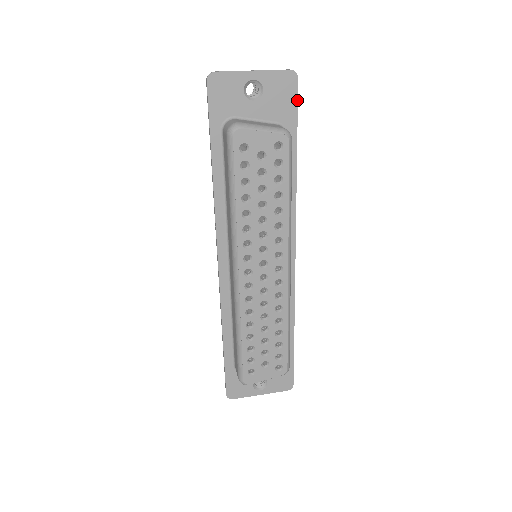
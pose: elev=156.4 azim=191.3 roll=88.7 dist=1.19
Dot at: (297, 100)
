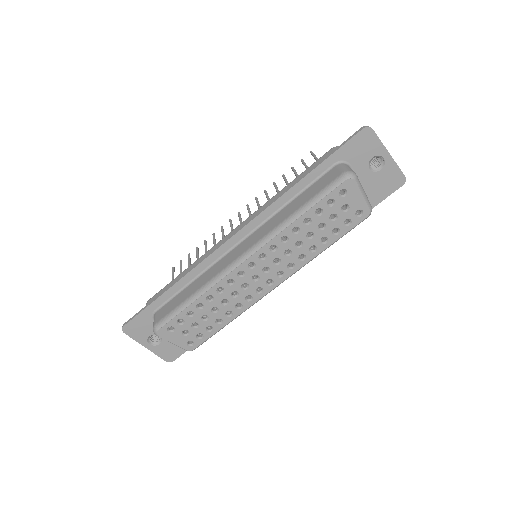
Dot at: occluded
